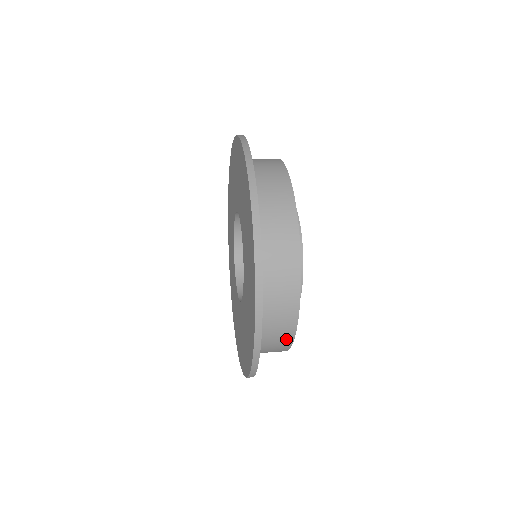
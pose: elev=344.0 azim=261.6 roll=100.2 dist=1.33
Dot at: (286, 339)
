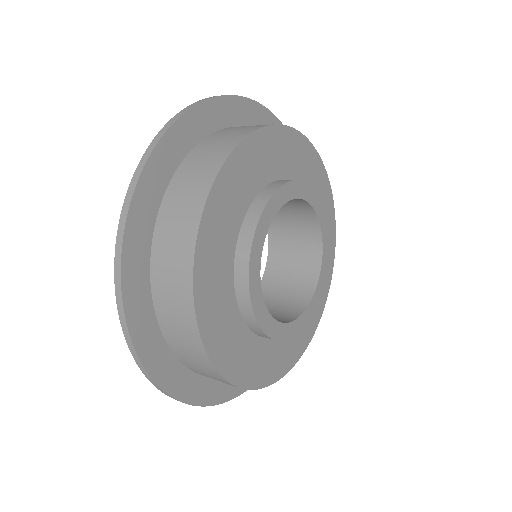
Dot at: (220, 379)
